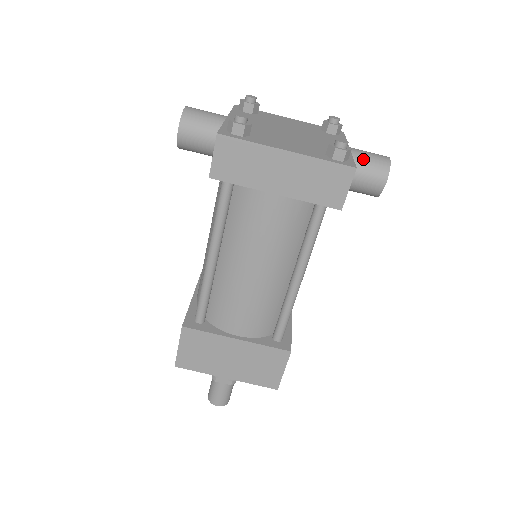
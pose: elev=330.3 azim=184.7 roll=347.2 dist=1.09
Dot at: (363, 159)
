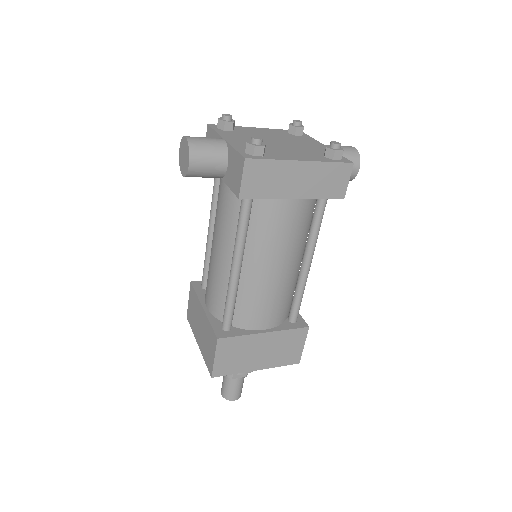
Dot at: occluded
